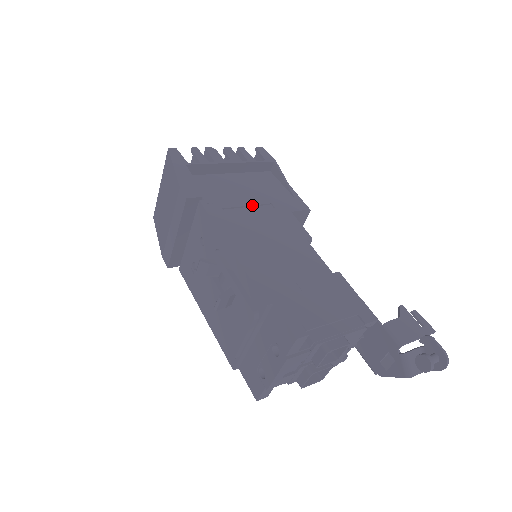
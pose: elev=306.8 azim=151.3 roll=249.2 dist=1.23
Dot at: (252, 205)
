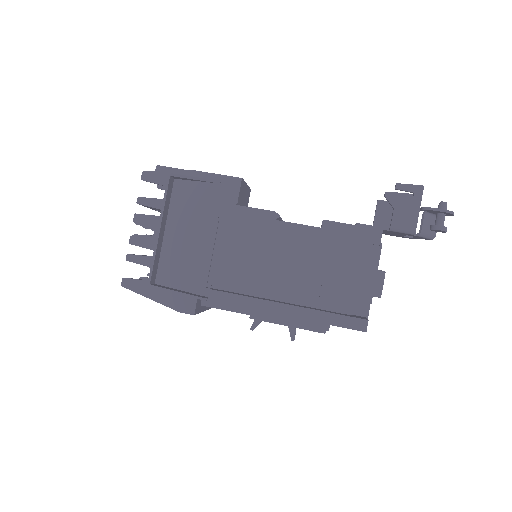
Dot at: (214, 241)
